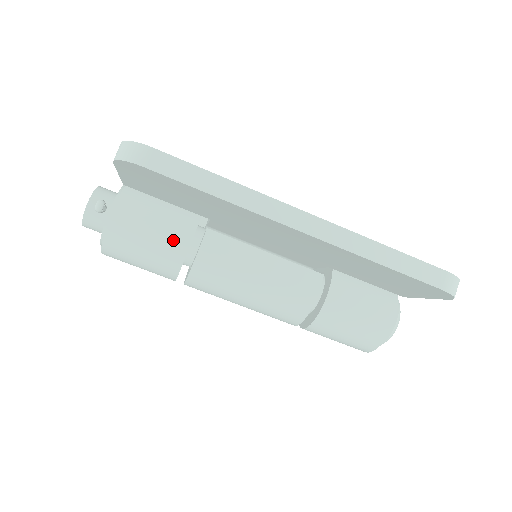
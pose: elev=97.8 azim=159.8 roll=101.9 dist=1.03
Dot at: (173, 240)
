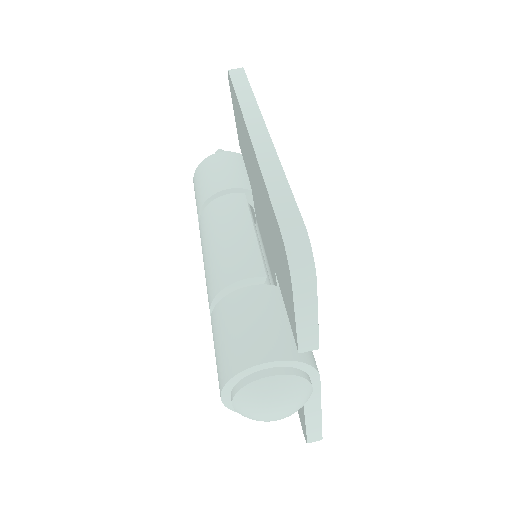
Dot at: (221, 182)
